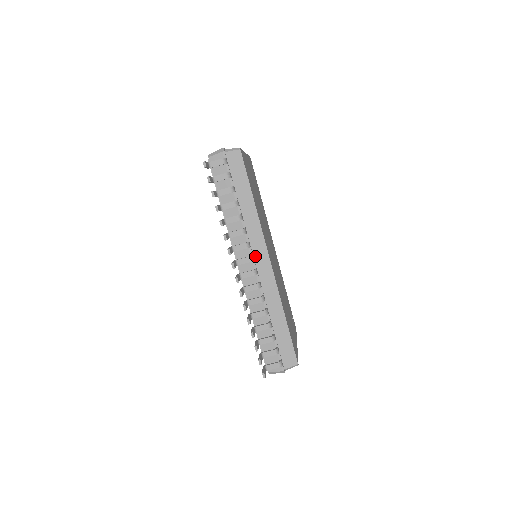
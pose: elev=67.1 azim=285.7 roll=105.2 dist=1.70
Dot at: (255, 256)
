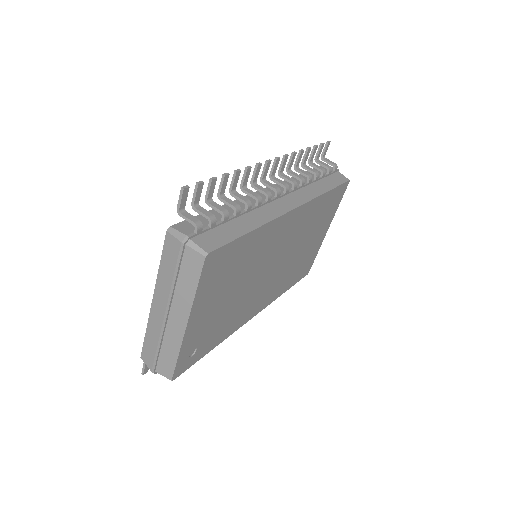
Dot at: (288, 196)
